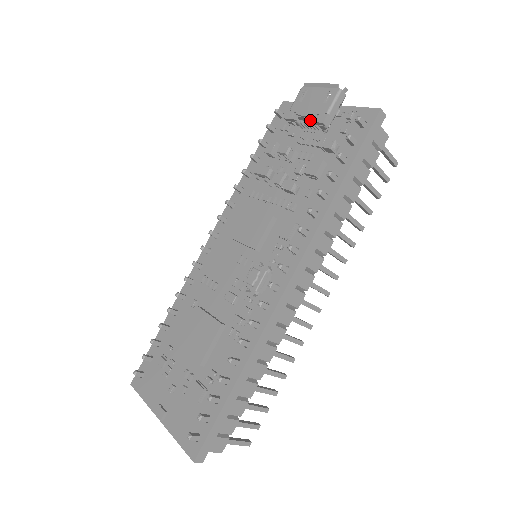
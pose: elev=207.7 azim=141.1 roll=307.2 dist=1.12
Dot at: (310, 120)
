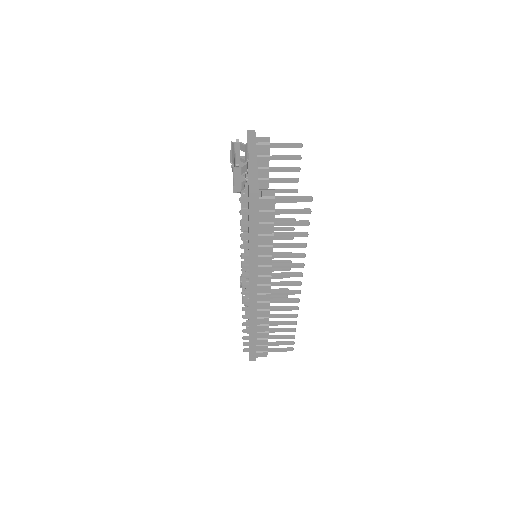
Dot at: occluded
